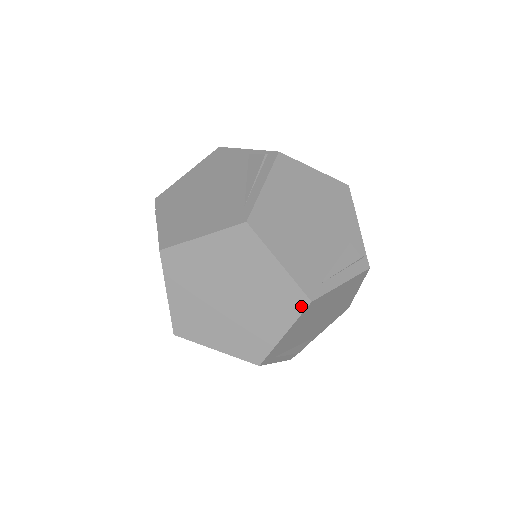
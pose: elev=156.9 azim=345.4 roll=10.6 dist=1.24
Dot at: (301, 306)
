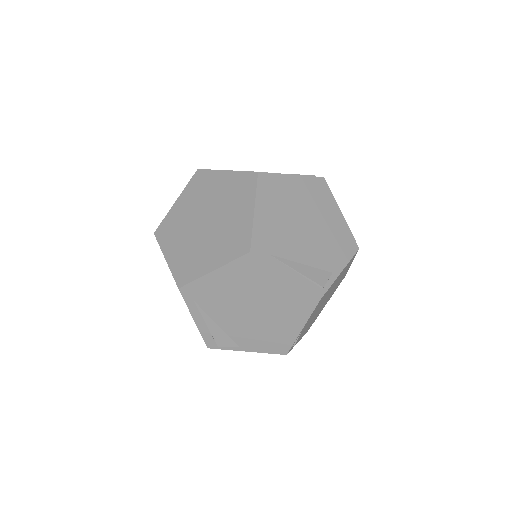
Dot at: (241, 252)
